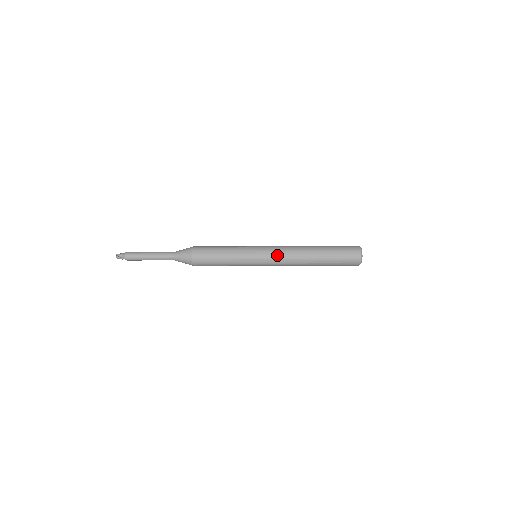
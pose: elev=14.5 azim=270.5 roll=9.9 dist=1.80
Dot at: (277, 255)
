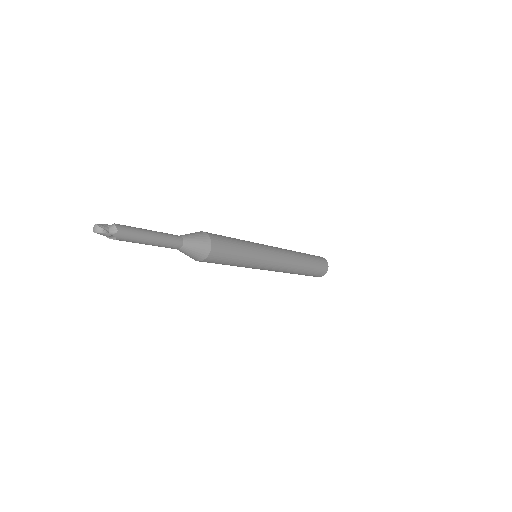
Dot at: (281, 259)
